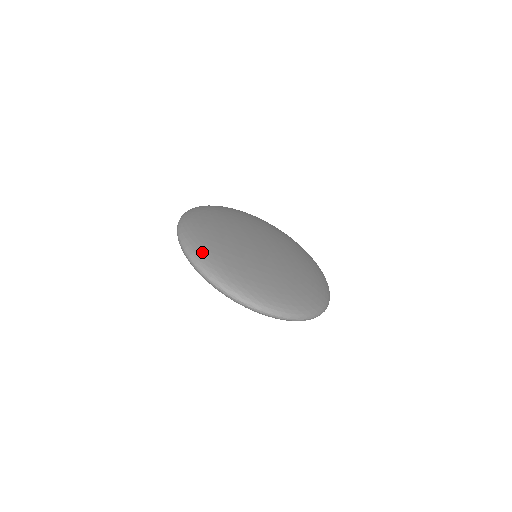
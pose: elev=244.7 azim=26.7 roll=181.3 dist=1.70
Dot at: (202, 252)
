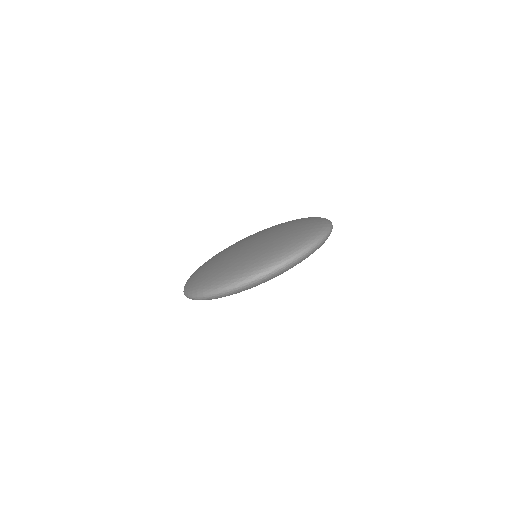
Dot at: (208, 283)
